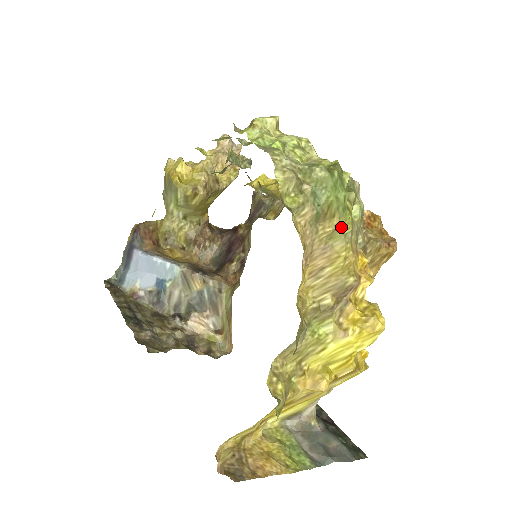
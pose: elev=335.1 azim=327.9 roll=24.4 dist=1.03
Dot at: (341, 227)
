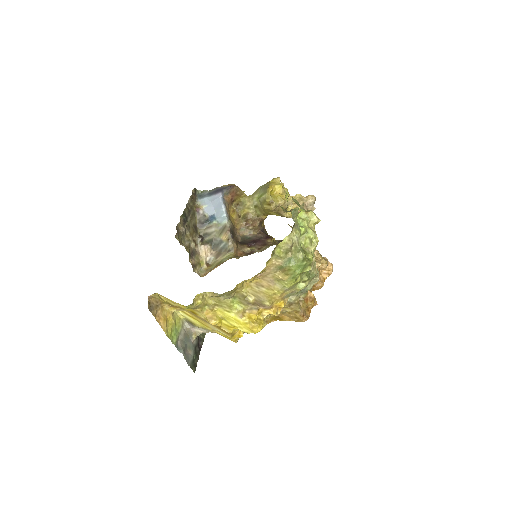
Dot at: (286, 282)
